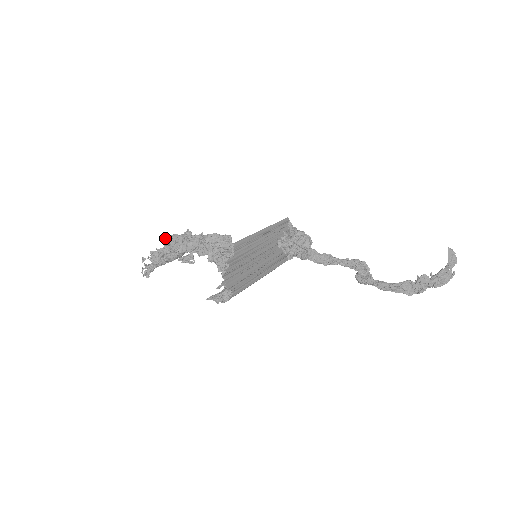
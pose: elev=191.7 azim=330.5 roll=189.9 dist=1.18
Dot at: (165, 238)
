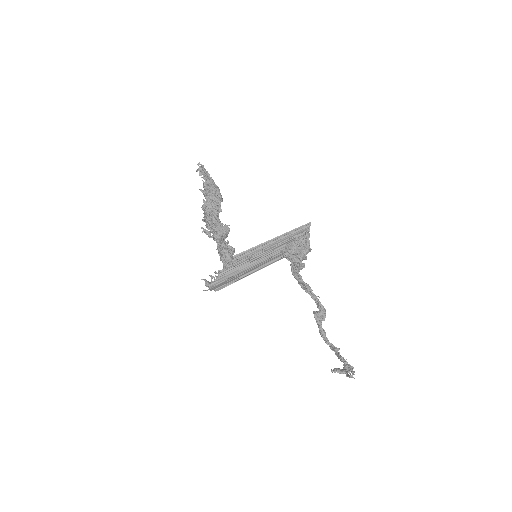
Dot at: (203, 192)
